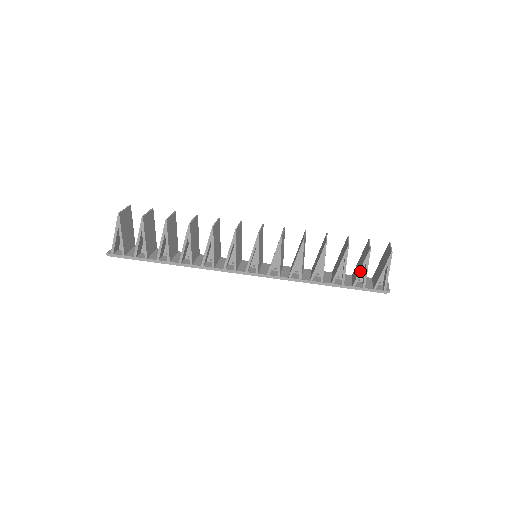
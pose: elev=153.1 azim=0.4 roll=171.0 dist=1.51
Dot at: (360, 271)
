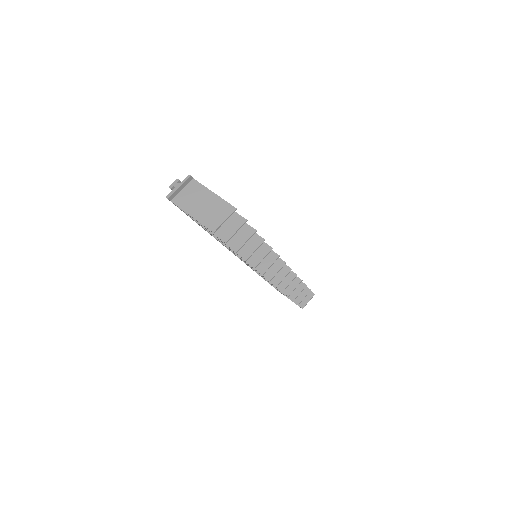
Dot at: (282, 293)
